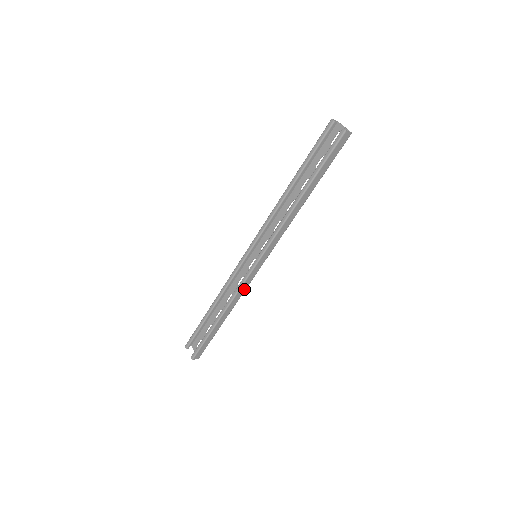
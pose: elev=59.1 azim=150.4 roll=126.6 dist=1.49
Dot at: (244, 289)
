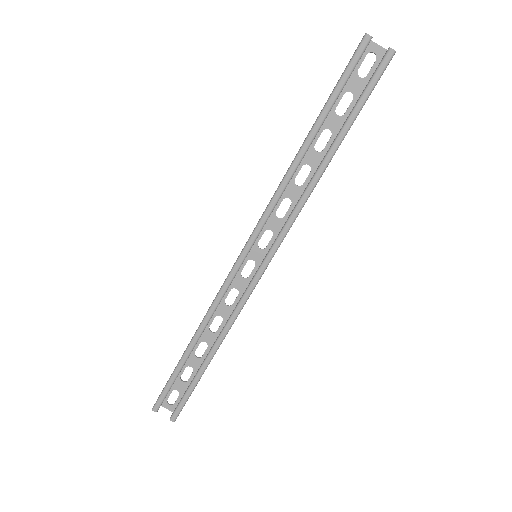
Dot at: occluded
